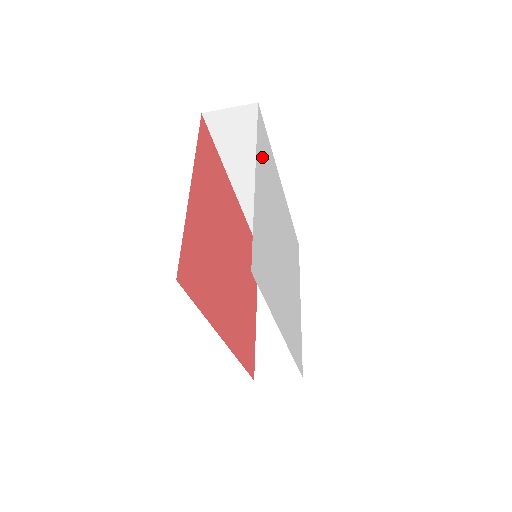
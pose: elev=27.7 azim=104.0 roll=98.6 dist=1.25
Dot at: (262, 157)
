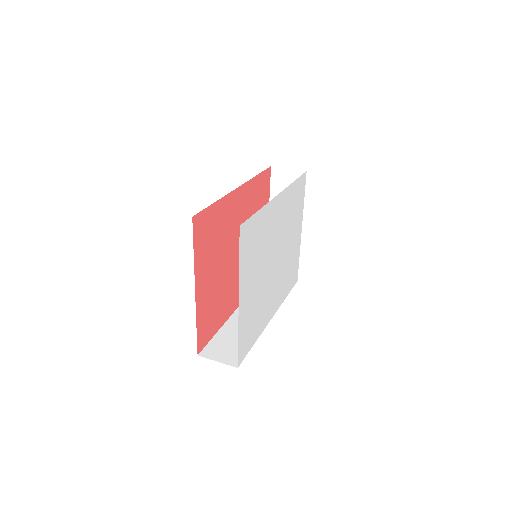
Dot at: (247, 261)
